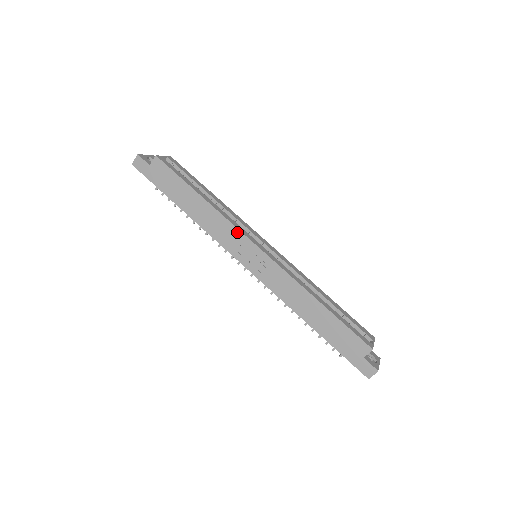
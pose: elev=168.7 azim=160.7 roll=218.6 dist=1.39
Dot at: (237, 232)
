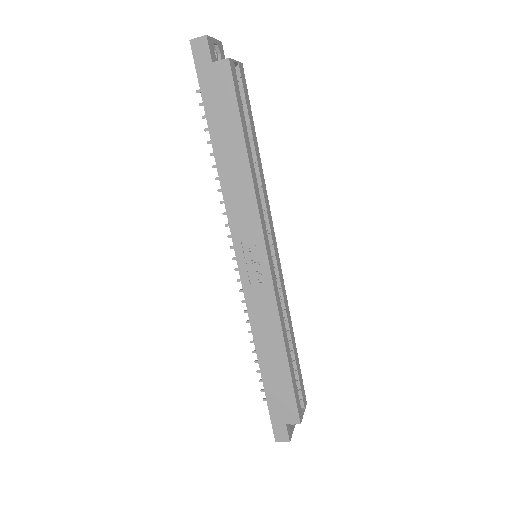
Dot at: (257, 224)
